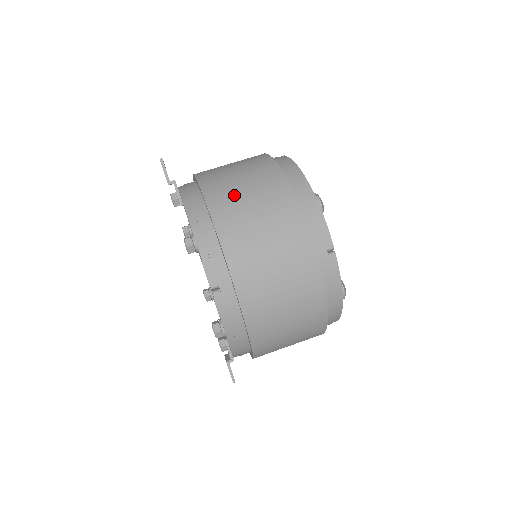
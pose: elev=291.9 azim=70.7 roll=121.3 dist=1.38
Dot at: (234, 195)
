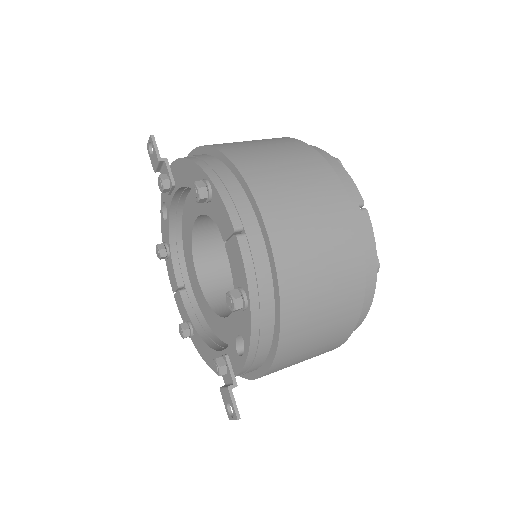
Dot at: (249, 147)
